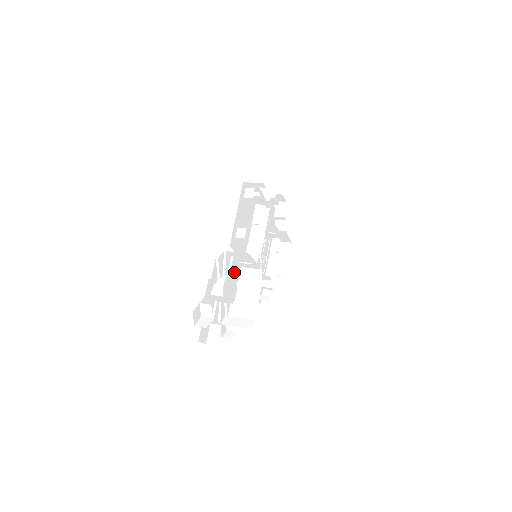
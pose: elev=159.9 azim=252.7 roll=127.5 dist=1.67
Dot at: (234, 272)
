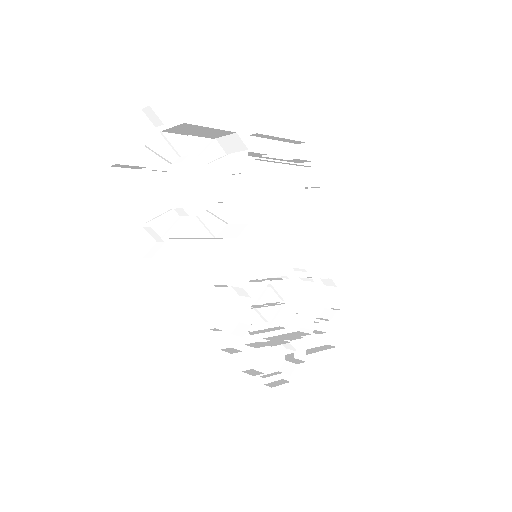
Dot at: (217, 191)
